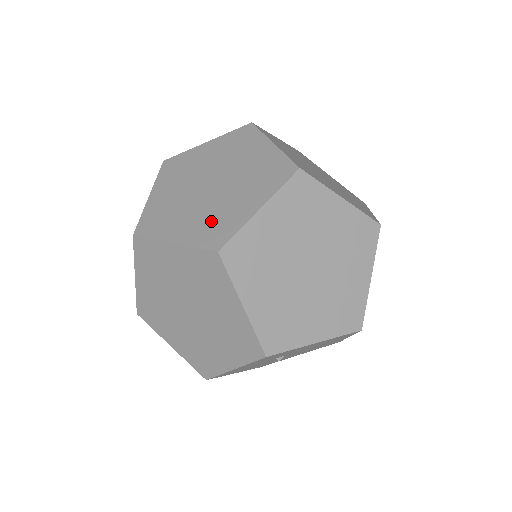
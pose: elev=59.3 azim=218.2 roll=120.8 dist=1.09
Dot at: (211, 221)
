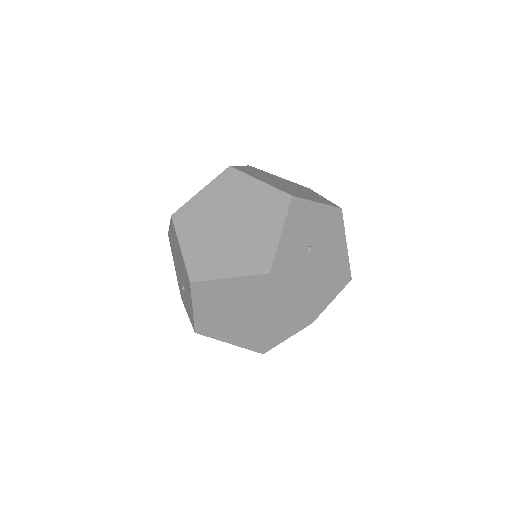
Dot at: occluded
